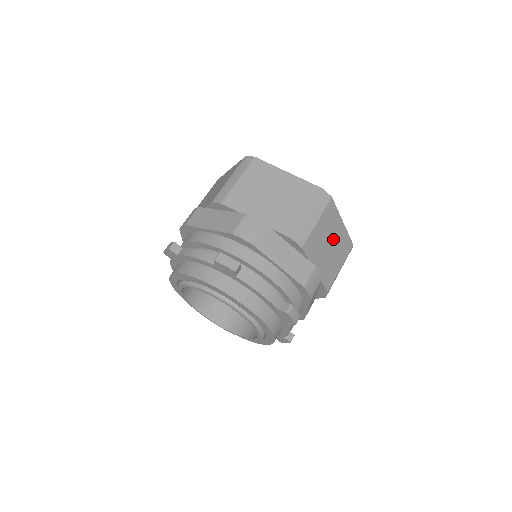
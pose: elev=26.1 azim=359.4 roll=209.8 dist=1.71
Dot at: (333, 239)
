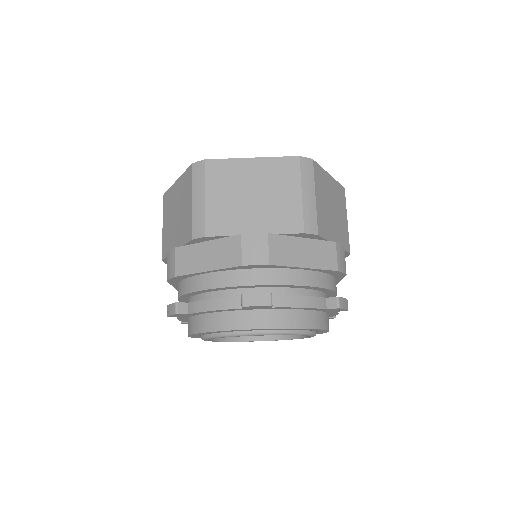
Dot at: (331, 199)
